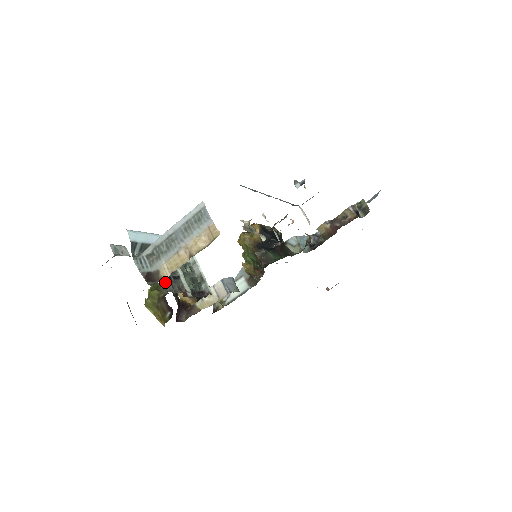
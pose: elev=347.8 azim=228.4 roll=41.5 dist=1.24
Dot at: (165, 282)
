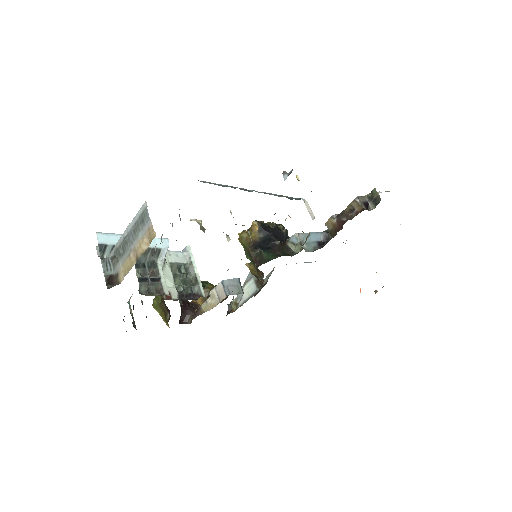
Dot at: occluded
